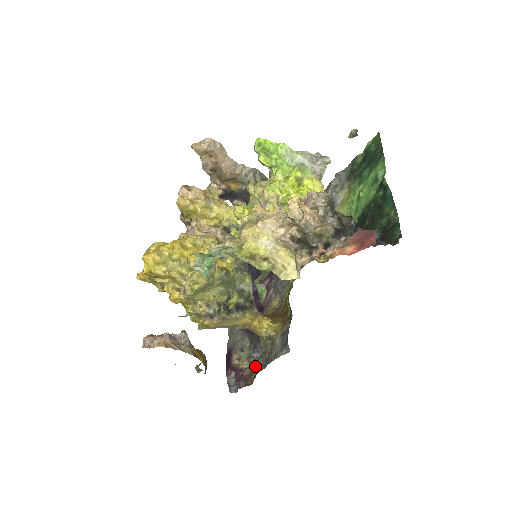
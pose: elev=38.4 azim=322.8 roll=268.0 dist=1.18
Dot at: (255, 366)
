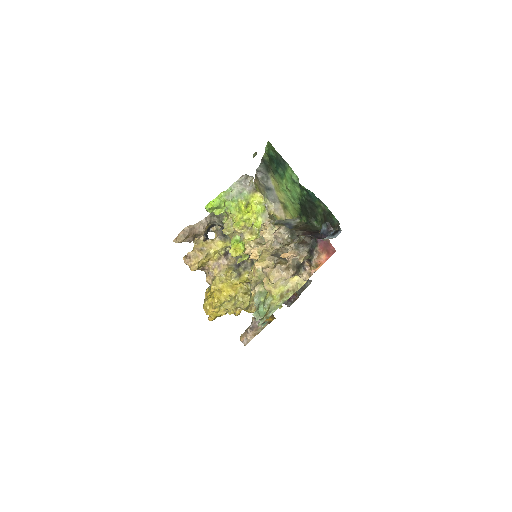
Dot at: occluded
